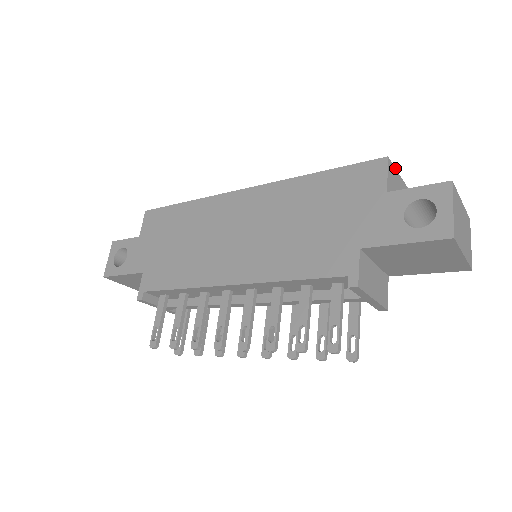
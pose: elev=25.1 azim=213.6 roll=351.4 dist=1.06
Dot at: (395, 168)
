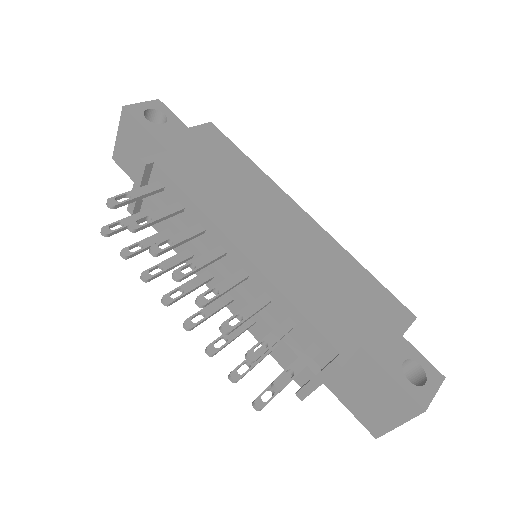
Dot at: occluded
